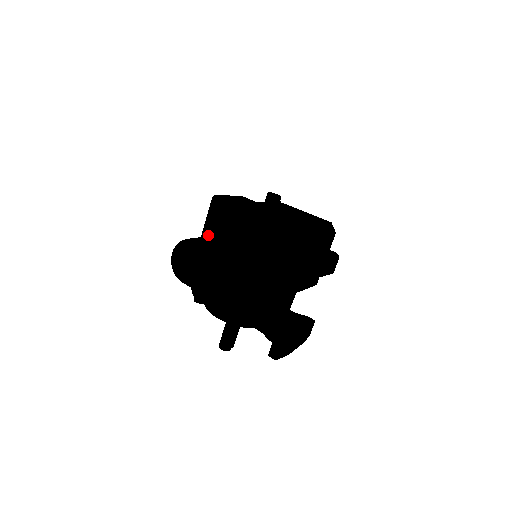
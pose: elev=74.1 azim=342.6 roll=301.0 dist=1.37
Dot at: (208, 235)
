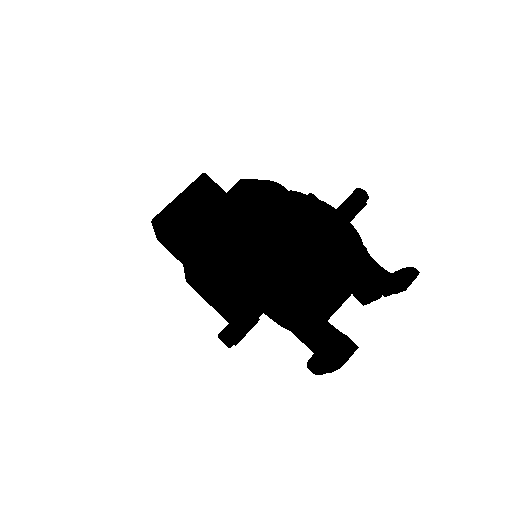
Dot at: (295, 192)
